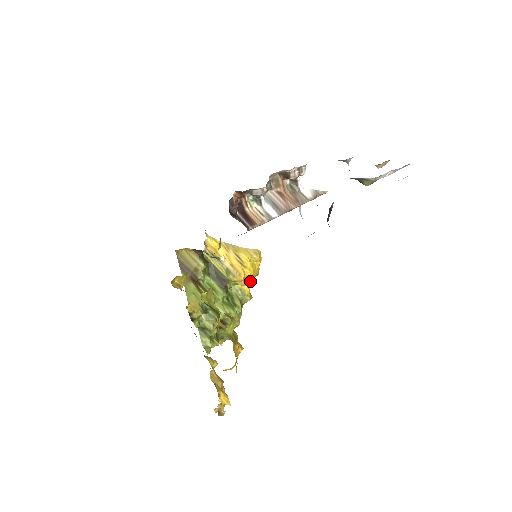
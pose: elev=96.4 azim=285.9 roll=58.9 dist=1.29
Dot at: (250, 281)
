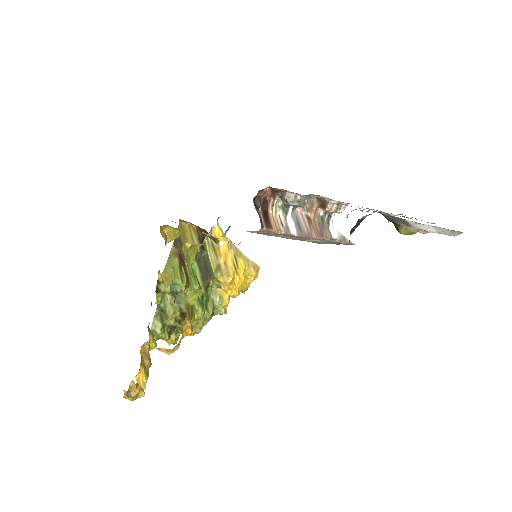
Dot at: (235, 290)
